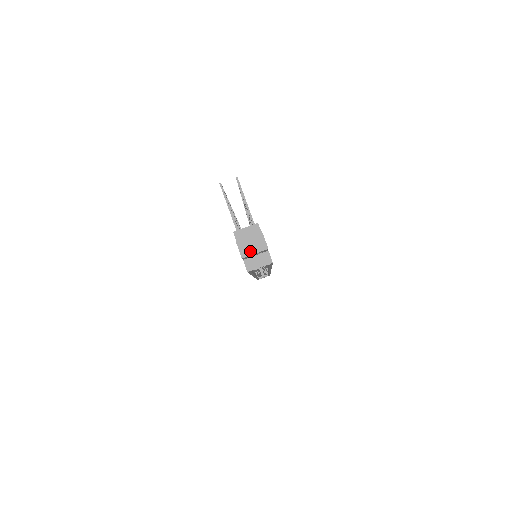
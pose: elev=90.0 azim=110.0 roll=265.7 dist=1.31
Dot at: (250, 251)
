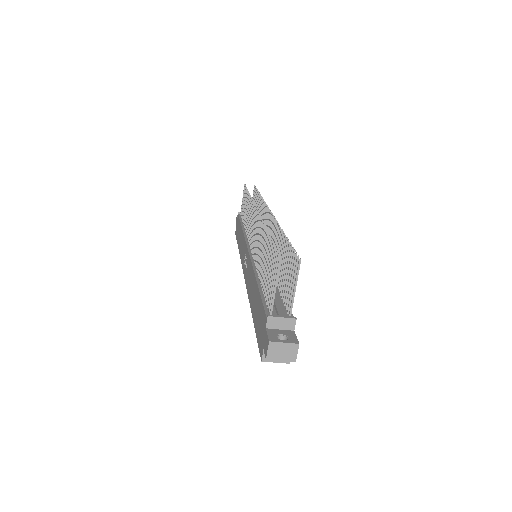
Dot at: (278, 357)
